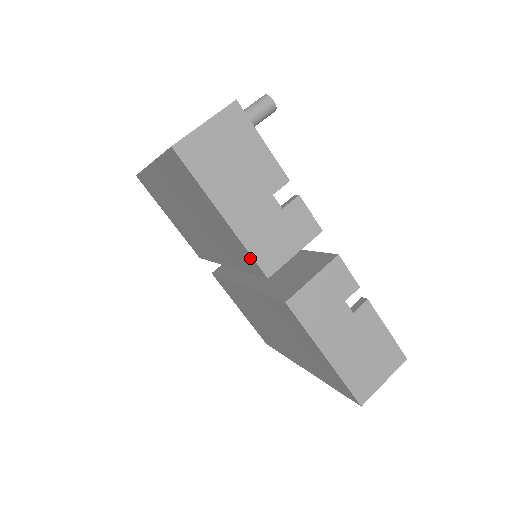
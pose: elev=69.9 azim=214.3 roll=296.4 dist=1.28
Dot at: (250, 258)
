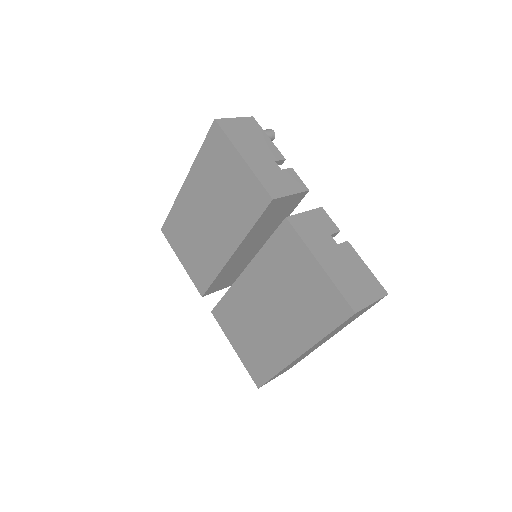
Dot at: (260, 189)
